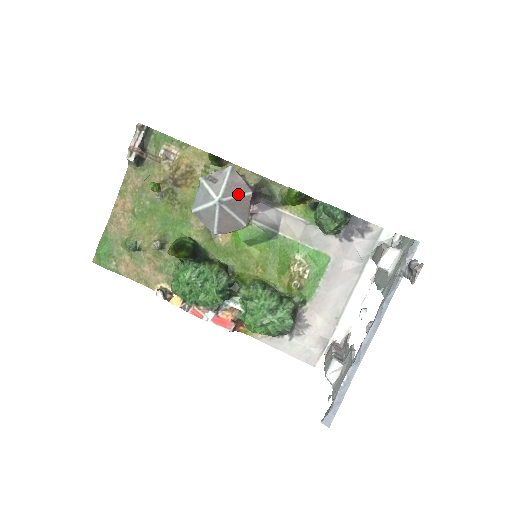
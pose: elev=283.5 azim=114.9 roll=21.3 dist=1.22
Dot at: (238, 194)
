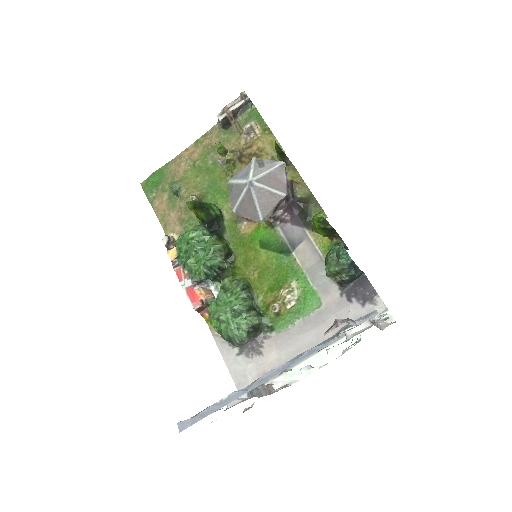
Dot at: (272, 188)
